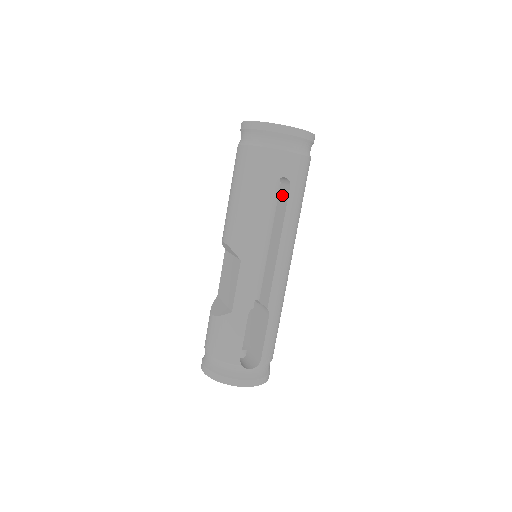
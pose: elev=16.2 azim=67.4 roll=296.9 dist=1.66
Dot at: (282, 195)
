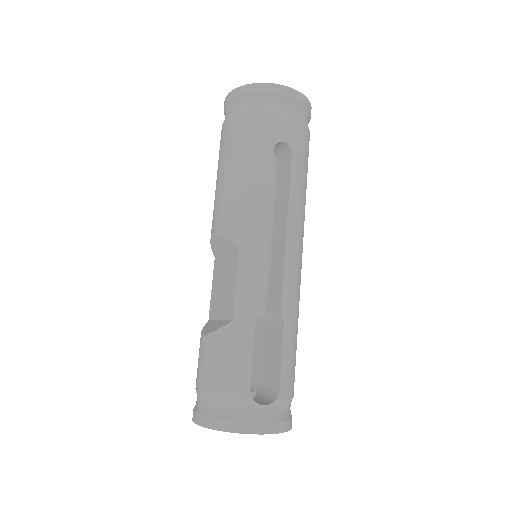
Dot at: (282, 171)
